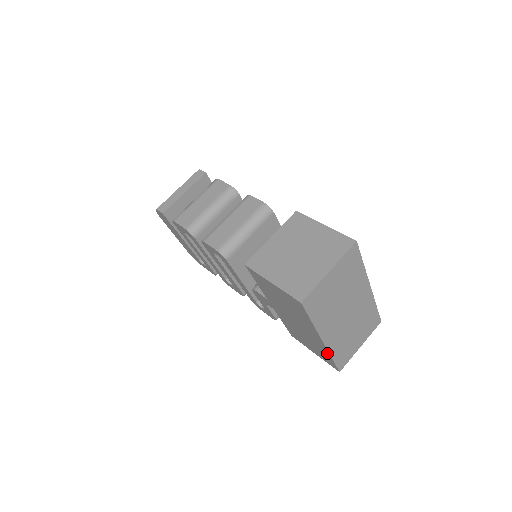
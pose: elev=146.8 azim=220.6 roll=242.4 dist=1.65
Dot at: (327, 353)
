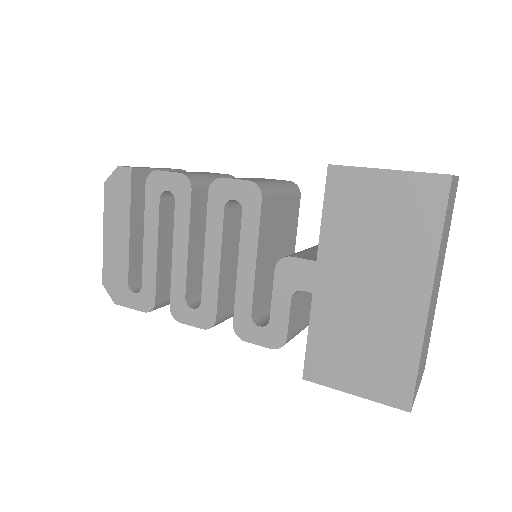
Dot at: (415, 346)
